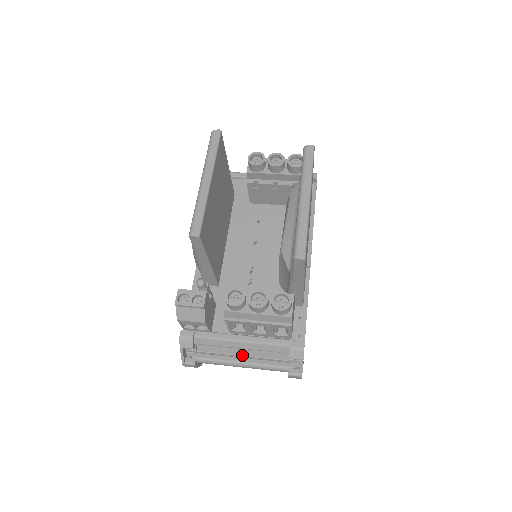
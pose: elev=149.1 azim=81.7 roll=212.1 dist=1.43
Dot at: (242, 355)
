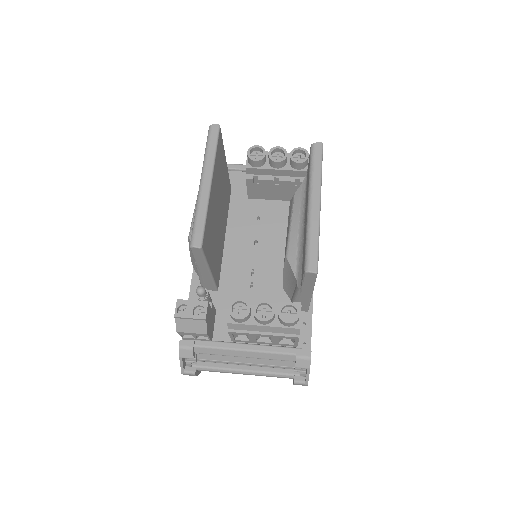
Dot at: (244, 362)
